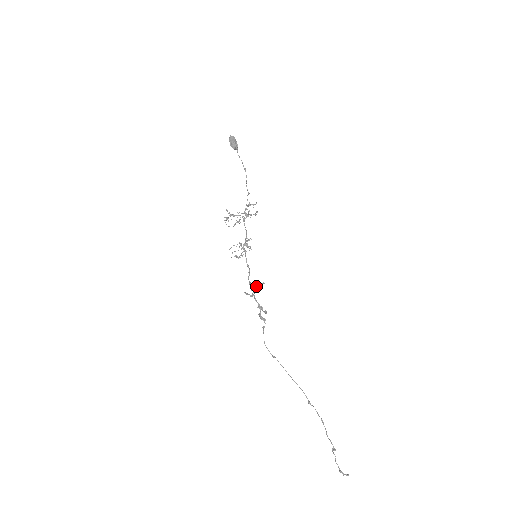
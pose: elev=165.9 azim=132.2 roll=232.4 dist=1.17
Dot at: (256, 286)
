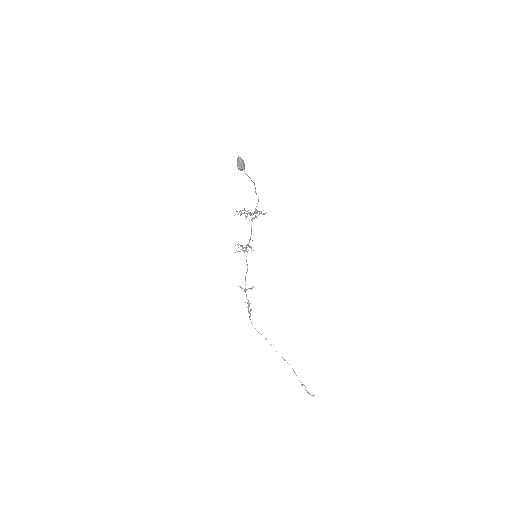
Dot at: (247, 289)
